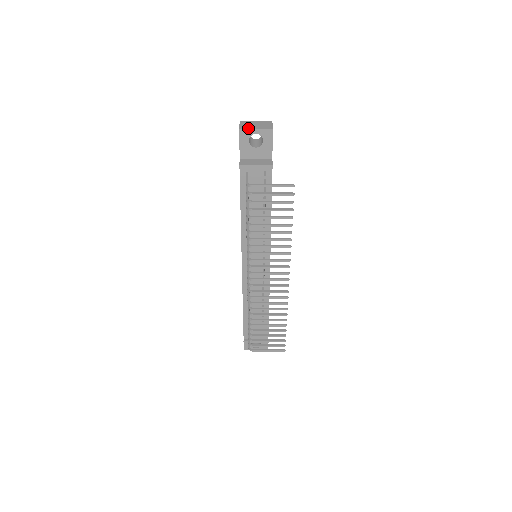
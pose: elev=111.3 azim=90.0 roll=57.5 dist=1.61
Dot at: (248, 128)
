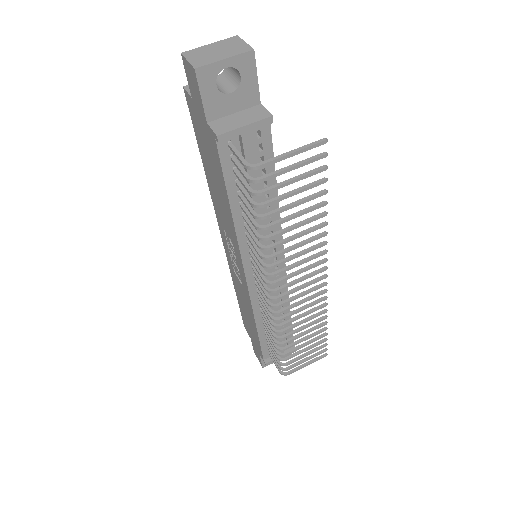
Dot at: (209, 61)
